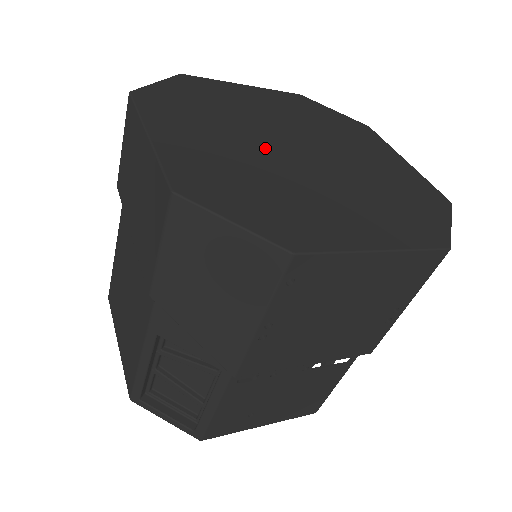
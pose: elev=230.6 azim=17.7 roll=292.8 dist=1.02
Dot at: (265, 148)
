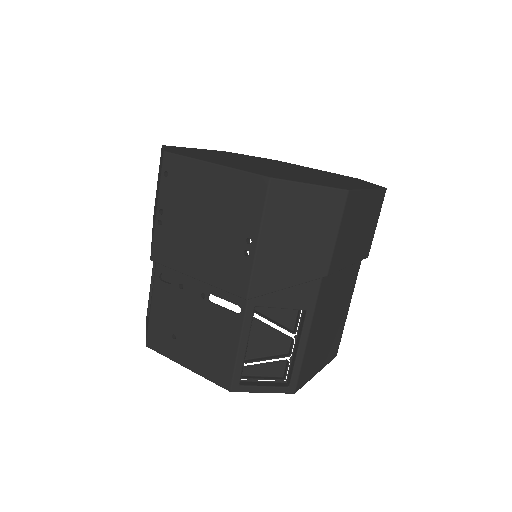
Dot at: (251, 161)
